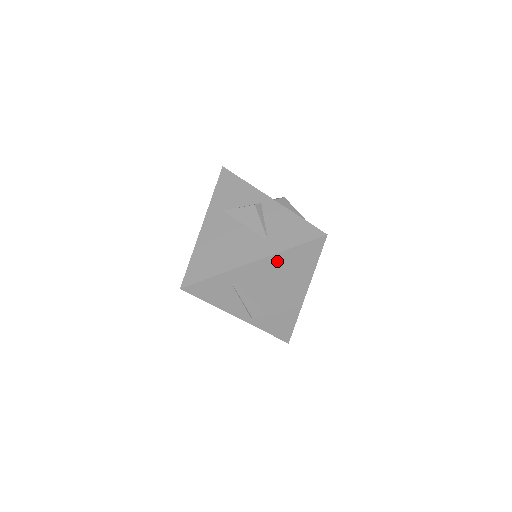
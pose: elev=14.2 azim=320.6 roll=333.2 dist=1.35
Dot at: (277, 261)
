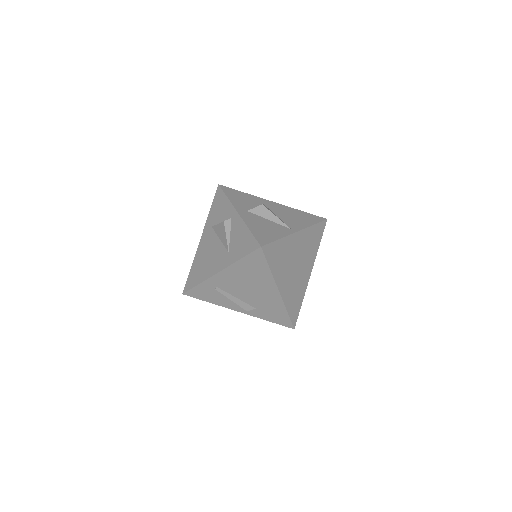
Dot at: (236, 270)
